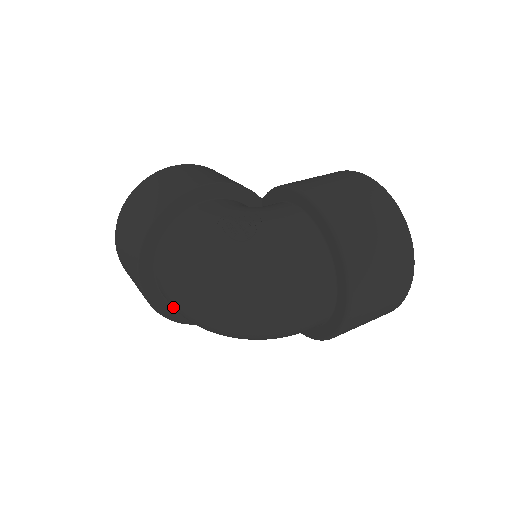
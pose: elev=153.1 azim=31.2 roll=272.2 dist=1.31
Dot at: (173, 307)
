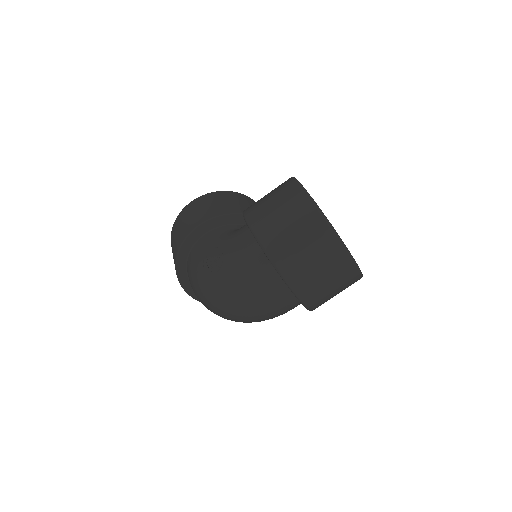
Dot at: occluded
